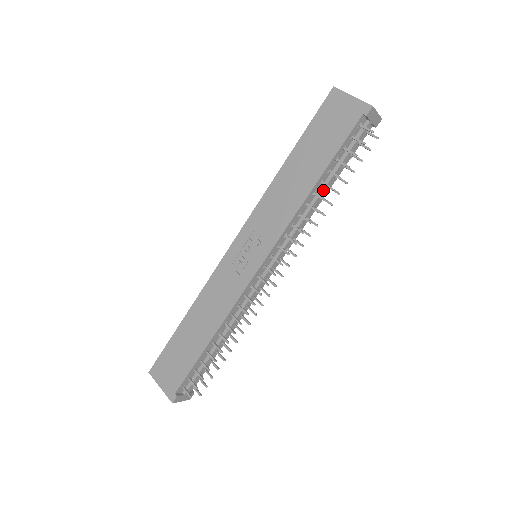
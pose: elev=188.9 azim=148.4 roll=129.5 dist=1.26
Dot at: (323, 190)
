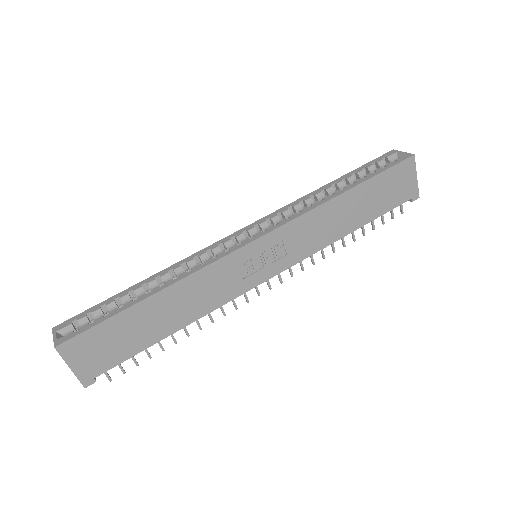
Dot at: occluded
